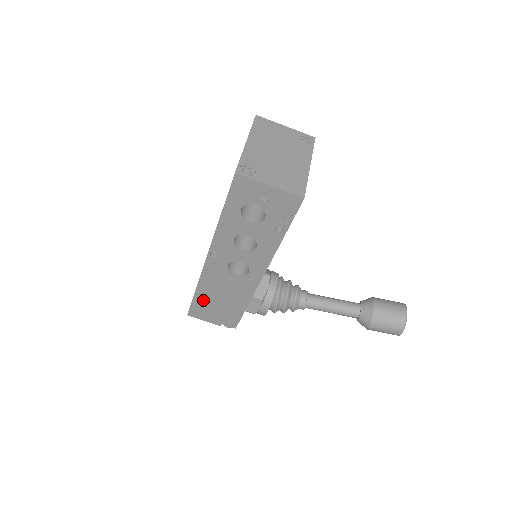
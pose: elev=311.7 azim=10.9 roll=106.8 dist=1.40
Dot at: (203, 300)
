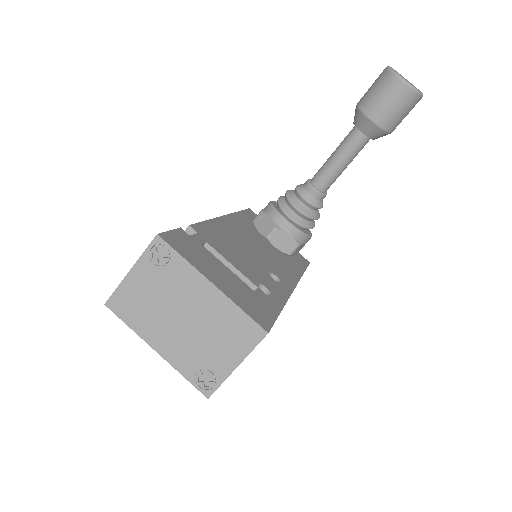
Dot at: occluded
